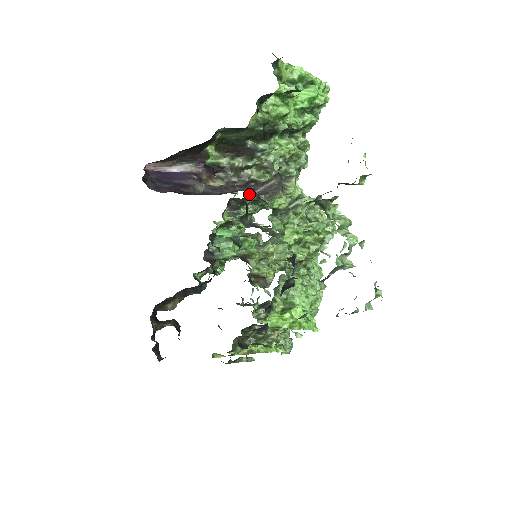
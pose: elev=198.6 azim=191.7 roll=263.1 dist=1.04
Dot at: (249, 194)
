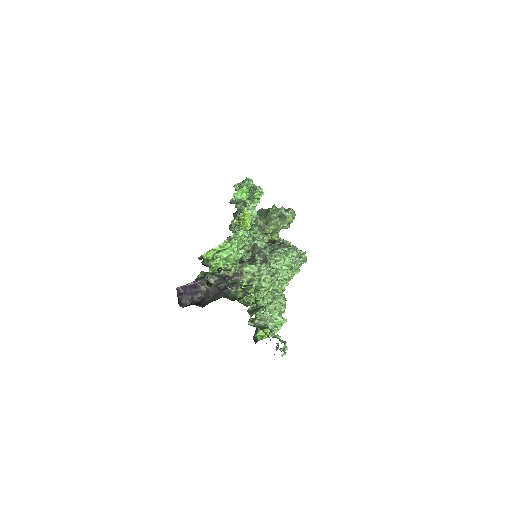
Dot at: occluded
